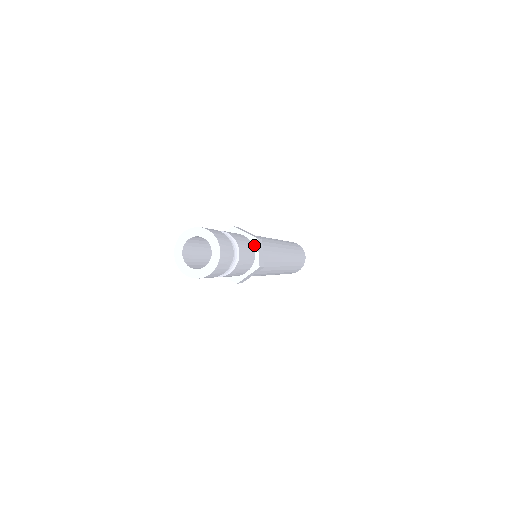
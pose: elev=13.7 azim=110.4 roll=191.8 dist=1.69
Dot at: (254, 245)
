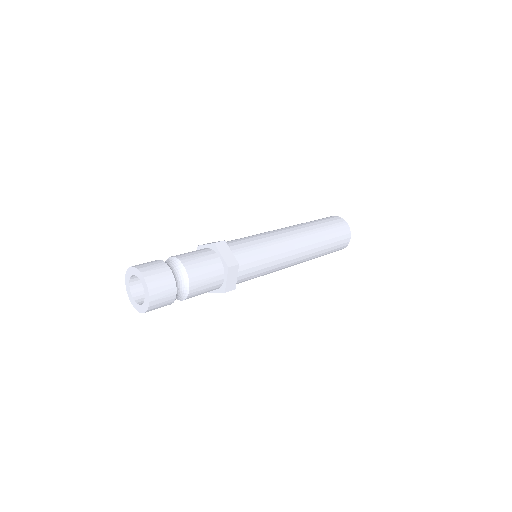
Dot at: (215, 251)
